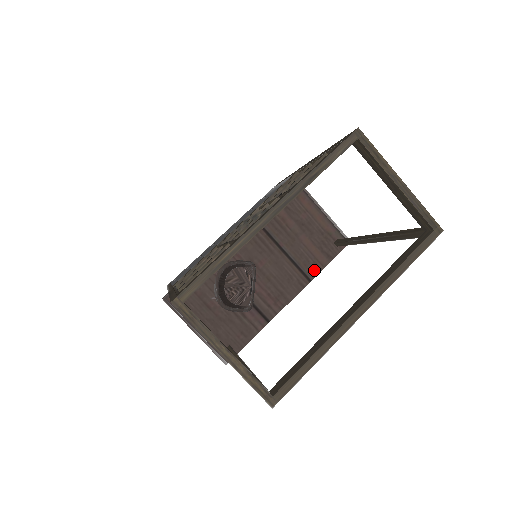
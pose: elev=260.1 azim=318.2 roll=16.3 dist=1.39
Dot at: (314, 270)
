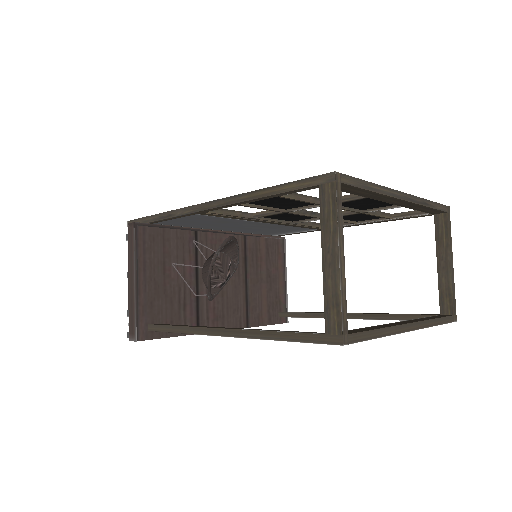
Dot at: (255, 320)
